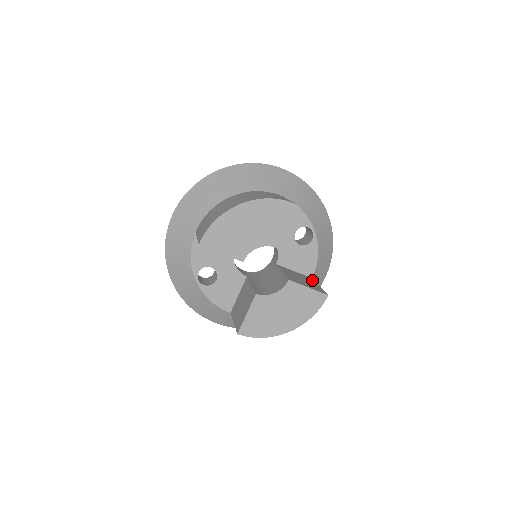
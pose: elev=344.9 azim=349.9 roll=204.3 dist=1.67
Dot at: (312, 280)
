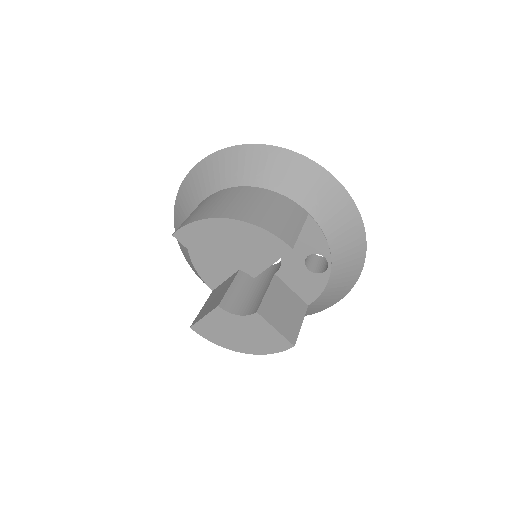
Dot at: (303, 310)
